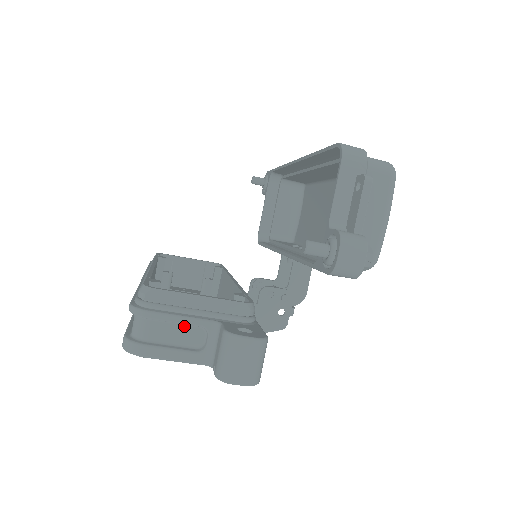
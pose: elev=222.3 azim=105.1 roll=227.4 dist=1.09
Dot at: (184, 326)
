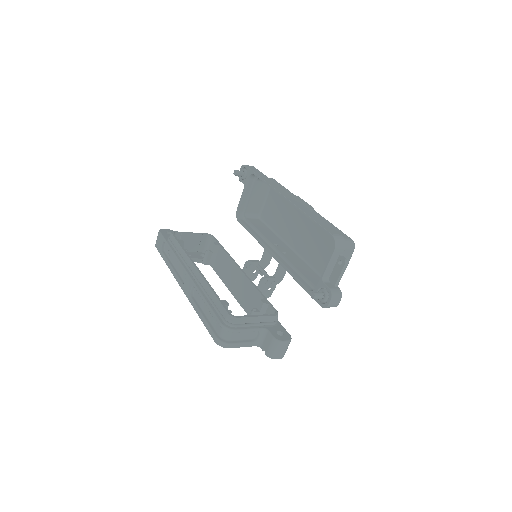
Dot at: (248, 331)
